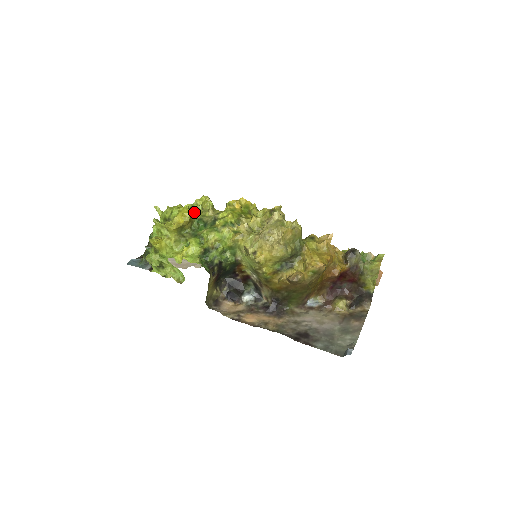
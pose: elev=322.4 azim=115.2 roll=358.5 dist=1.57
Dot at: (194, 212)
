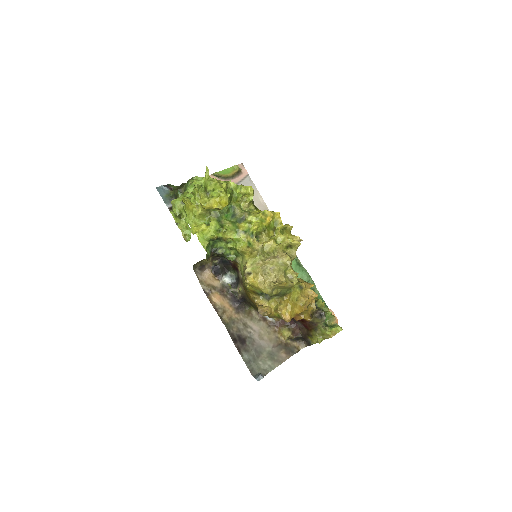
Dot at: (233, 198)
